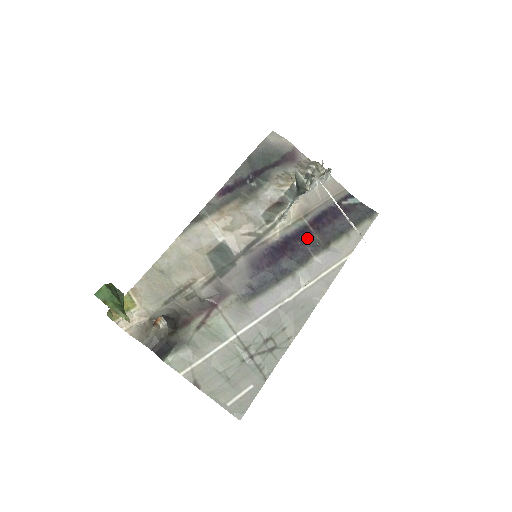
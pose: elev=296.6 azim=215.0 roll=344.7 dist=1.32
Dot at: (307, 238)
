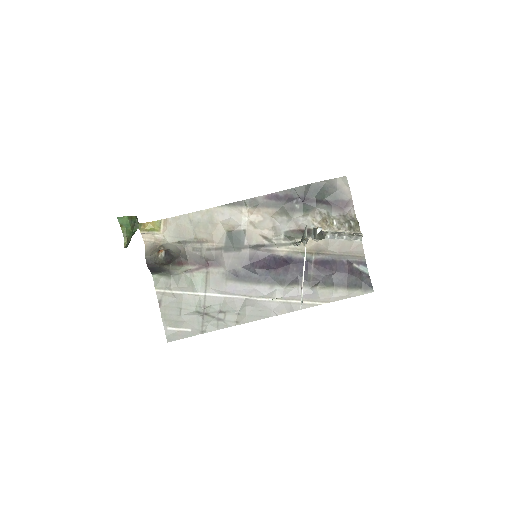
Dot at: occluded
